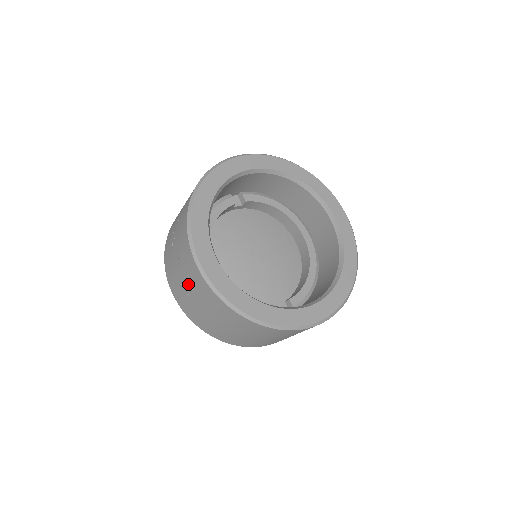
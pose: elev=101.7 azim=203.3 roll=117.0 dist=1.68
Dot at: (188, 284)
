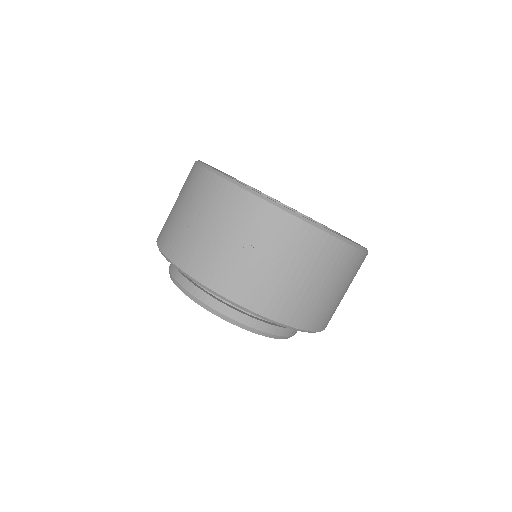
Dot at: (230, 232)
